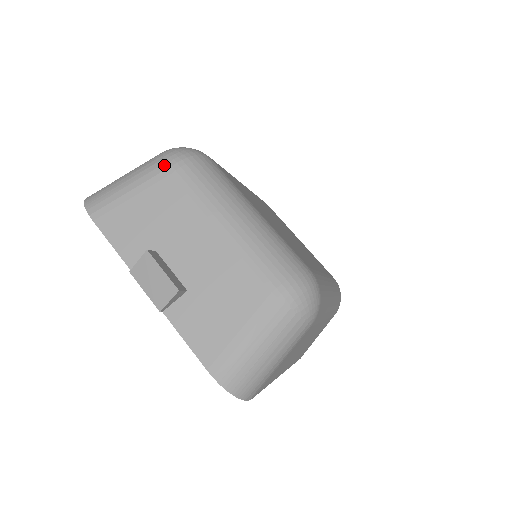
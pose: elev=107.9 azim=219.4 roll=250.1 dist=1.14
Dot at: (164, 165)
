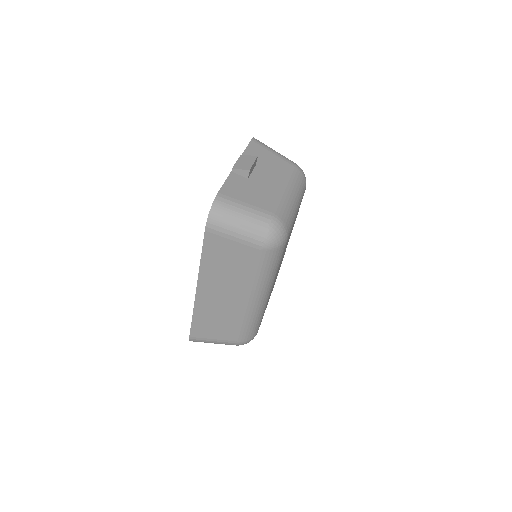
Dot at: (294, 163)
